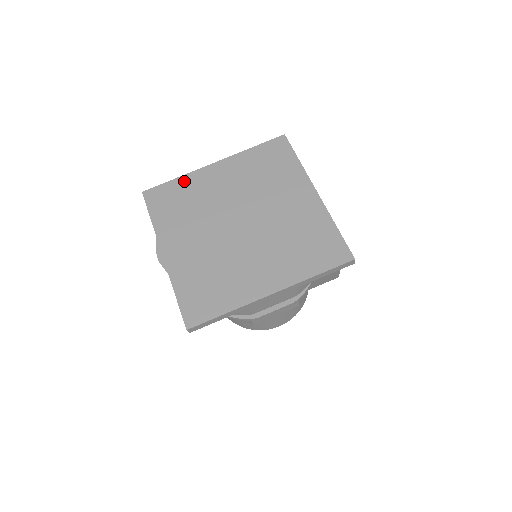
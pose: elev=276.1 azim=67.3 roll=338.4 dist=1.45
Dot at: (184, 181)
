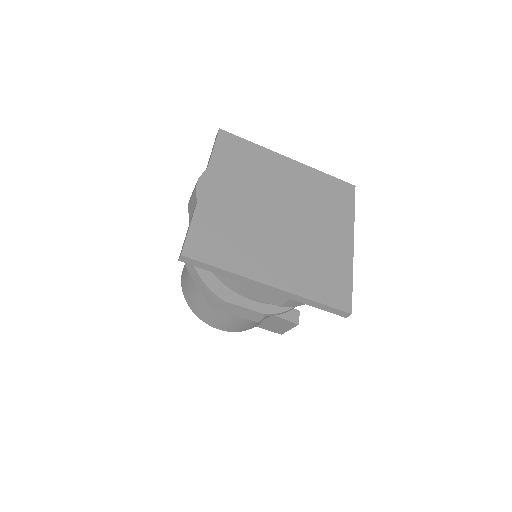
Dot at: (258, 150)
